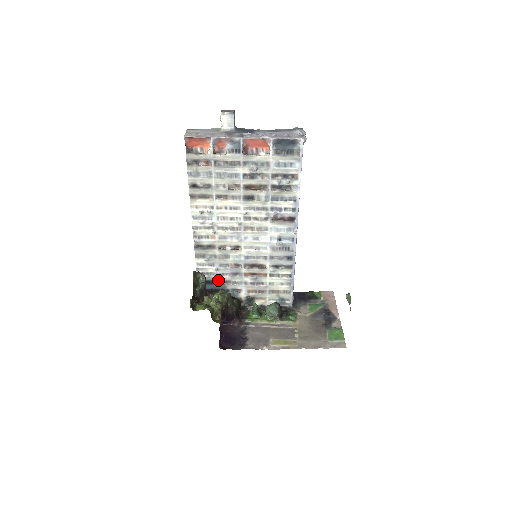
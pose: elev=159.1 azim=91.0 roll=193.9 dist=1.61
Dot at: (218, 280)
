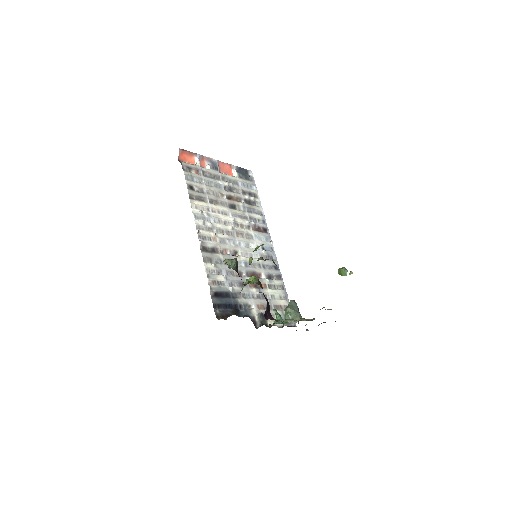
Dot at: (229, 292)
